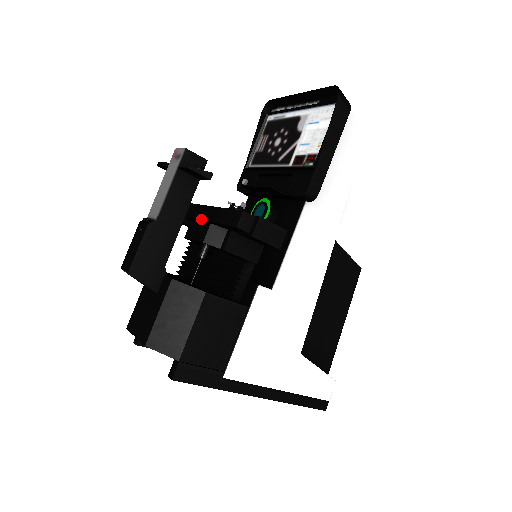
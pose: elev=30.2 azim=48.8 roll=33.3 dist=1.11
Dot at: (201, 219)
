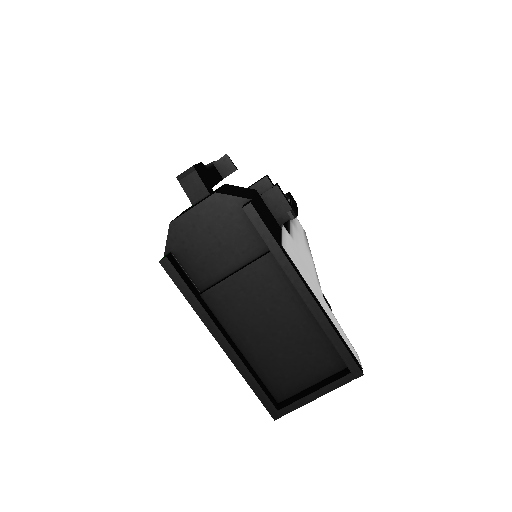
Dot at: occluded
